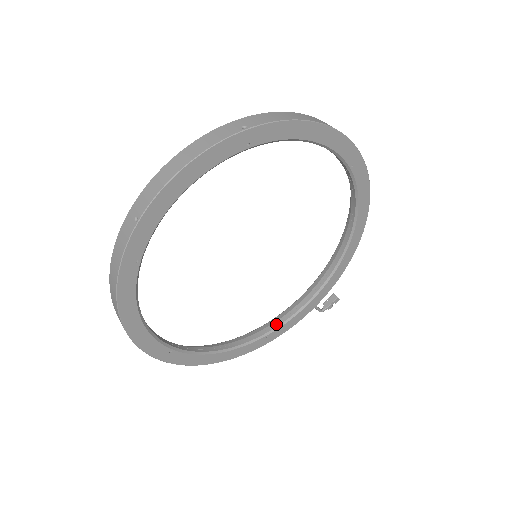
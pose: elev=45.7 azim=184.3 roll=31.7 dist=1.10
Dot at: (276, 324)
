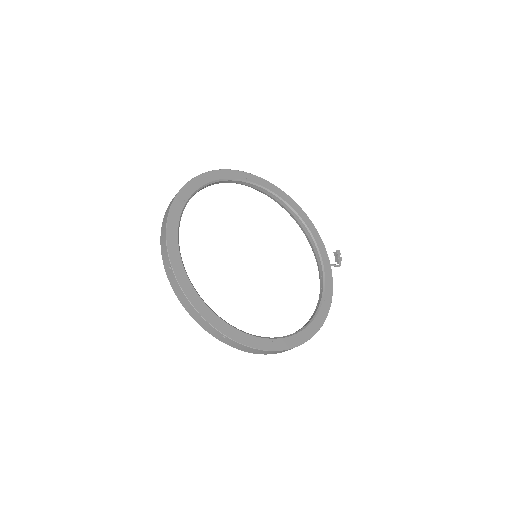
Dot at: (321, 291)
